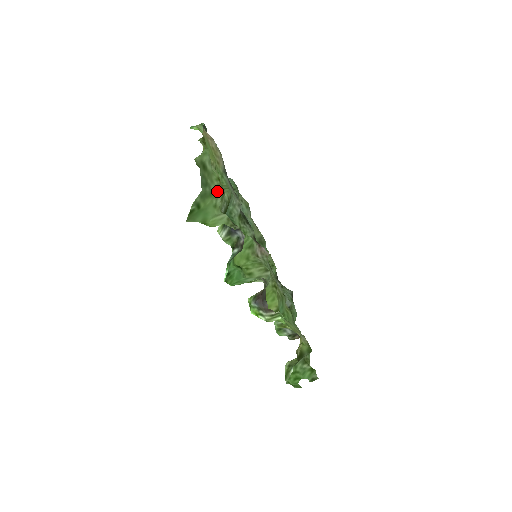
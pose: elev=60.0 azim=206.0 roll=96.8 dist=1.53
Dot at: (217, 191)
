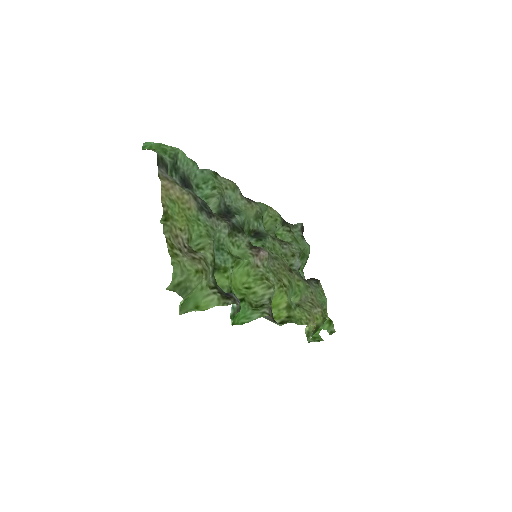
Dot at: (199, 281)
